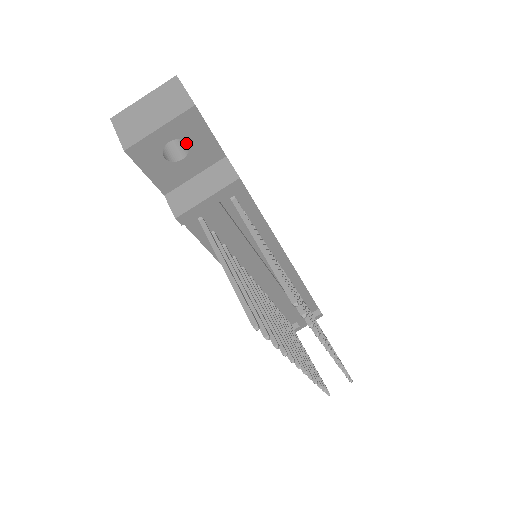
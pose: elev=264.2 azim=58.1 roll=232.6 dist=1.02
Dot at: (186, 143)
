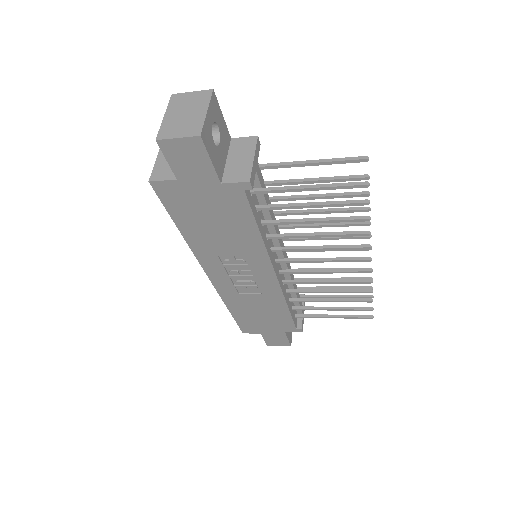
Dot at: (212, 132)
